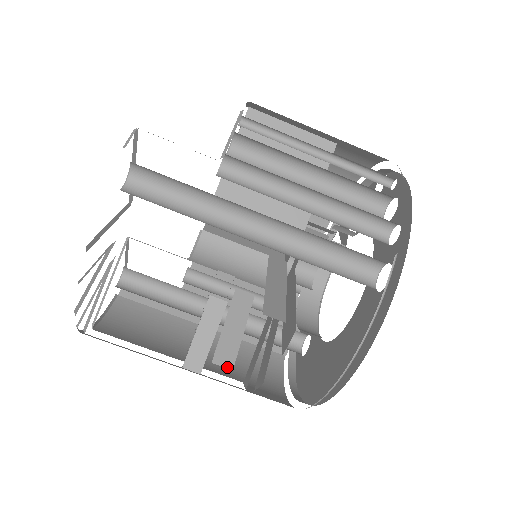
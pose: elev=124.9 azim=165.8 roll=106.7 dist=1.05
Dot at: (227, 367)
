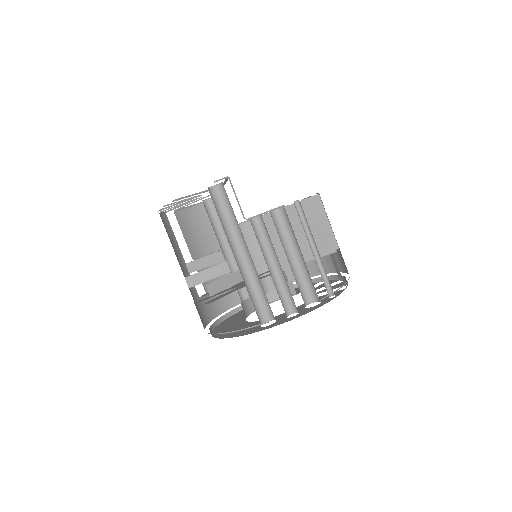
Dot at: (188, 285)
